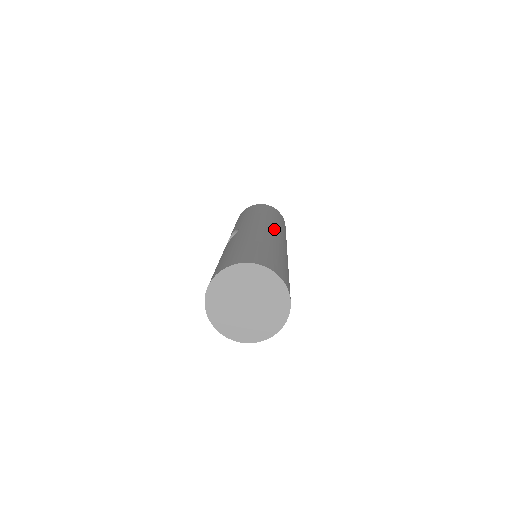
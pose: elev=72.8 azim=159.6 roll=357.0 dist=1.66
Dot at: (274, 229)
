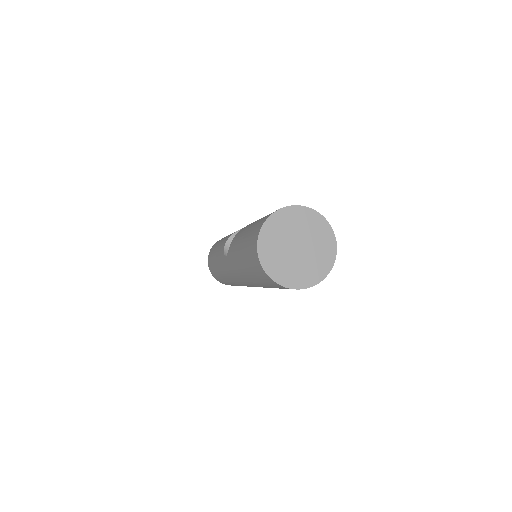
Dot at: occluded
